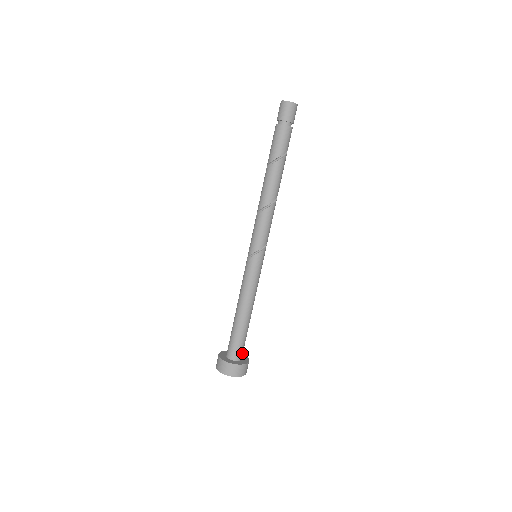
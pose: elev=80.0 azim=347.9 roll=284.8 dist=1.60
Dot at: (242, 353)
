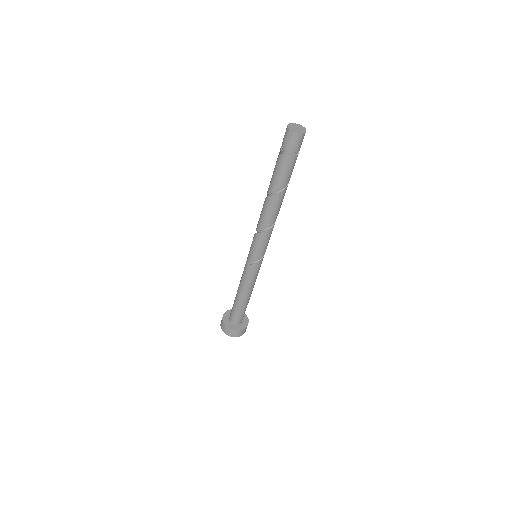
Dot at: occluded
